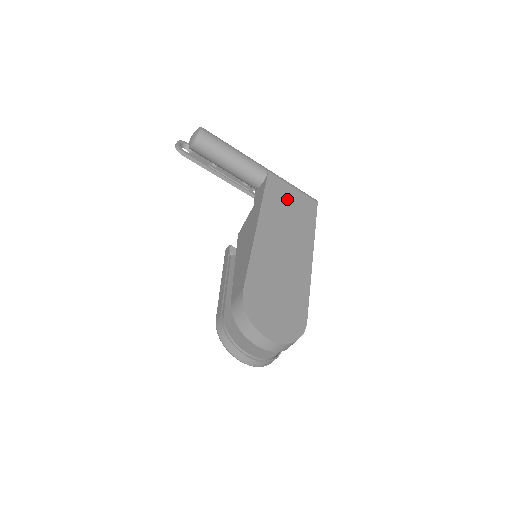
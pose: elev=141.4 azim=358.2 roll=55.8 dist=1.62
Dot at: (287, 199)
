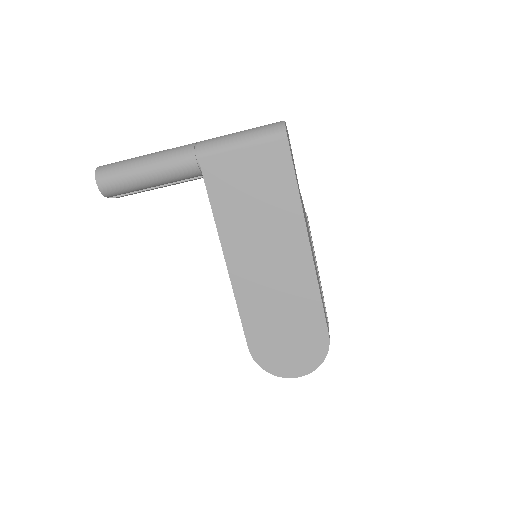
Dot at: (242, 181)
